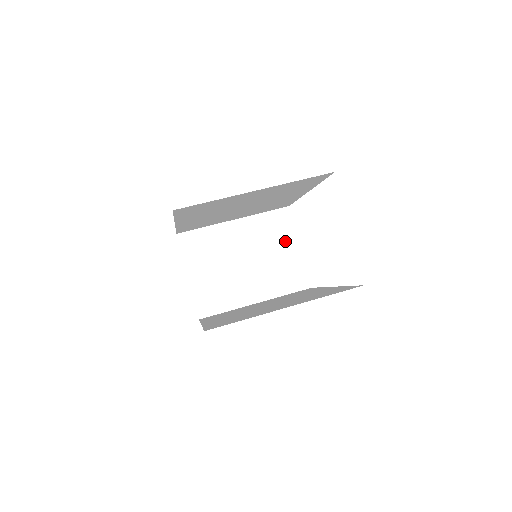
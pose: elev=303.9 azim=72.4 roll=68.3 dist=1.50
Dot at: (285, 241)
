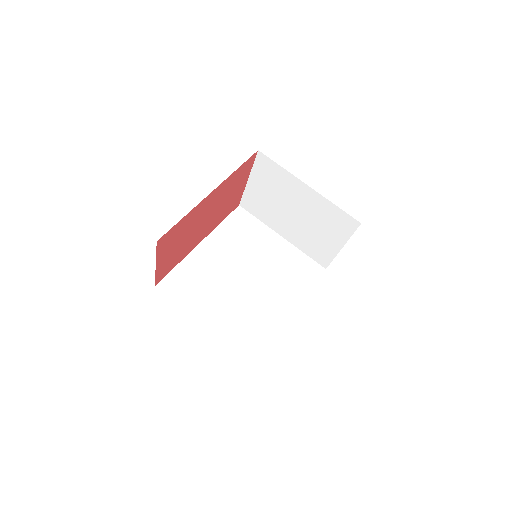
Dot at: (334, 234)
